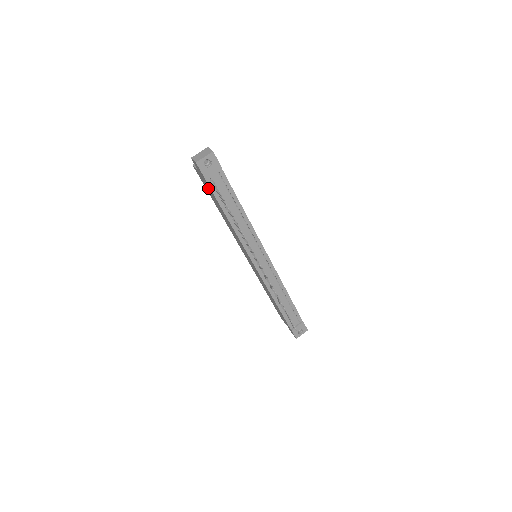
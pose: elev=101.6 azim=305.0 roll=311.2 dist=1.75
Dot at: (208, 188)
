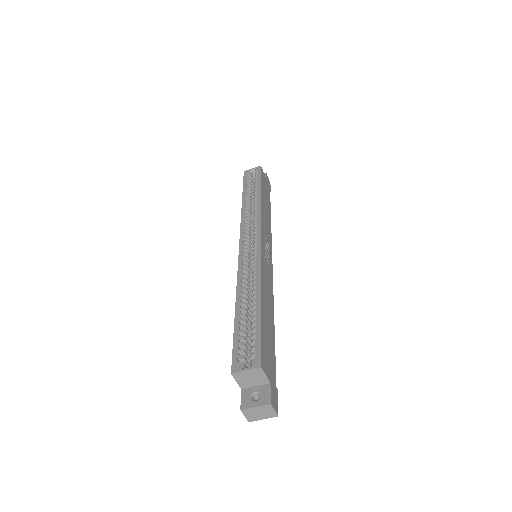
Dot at: occluded
